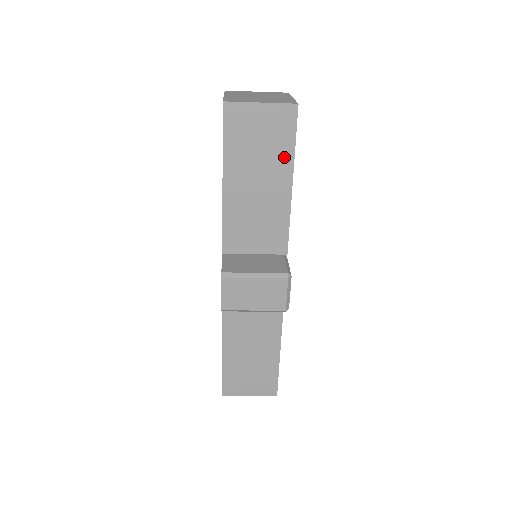
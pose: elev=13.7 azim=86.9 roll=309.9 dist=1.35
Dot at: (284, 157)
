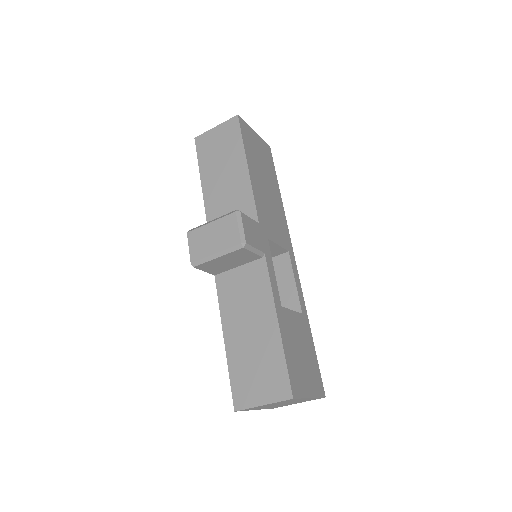
Dot at: (237, 150)
